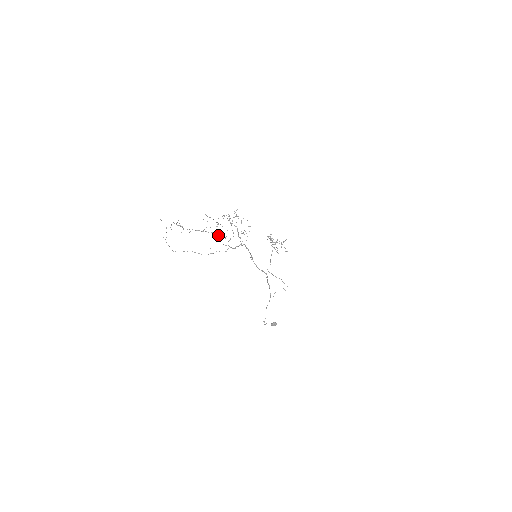
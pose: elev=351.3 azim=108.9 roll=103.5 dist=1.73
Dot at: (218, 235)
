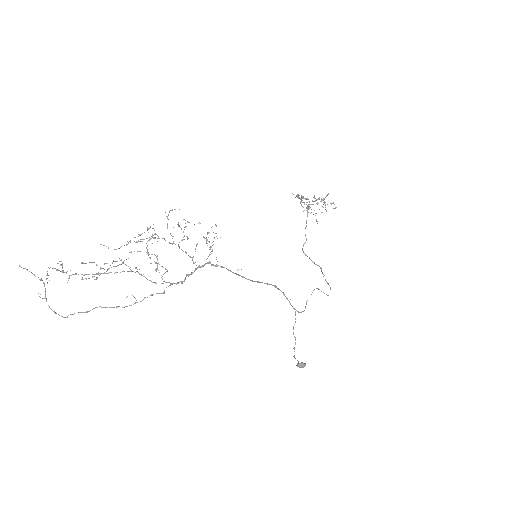
Dot at: occluded
